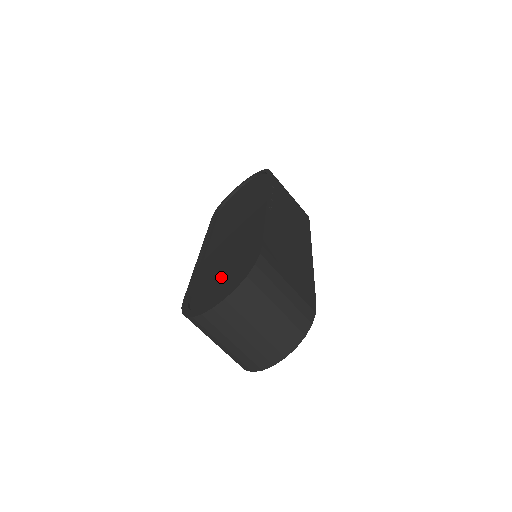
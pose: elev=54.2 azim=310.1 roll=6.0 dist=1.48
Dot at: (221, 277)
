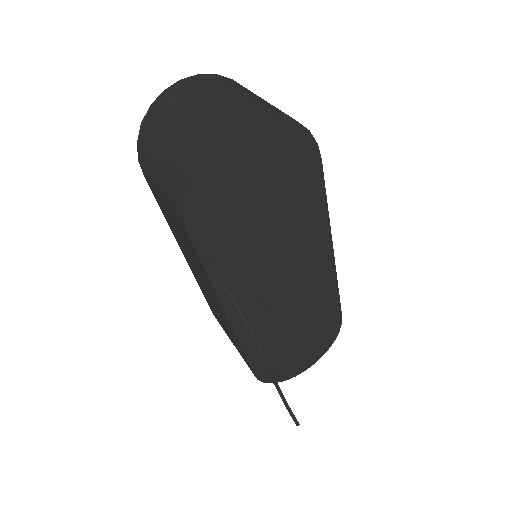
Dot at: occluded
